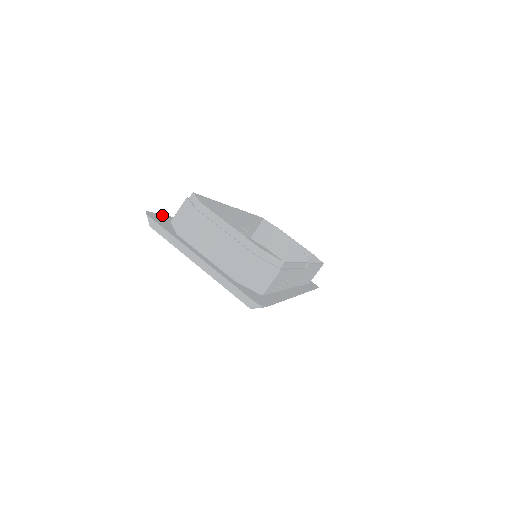
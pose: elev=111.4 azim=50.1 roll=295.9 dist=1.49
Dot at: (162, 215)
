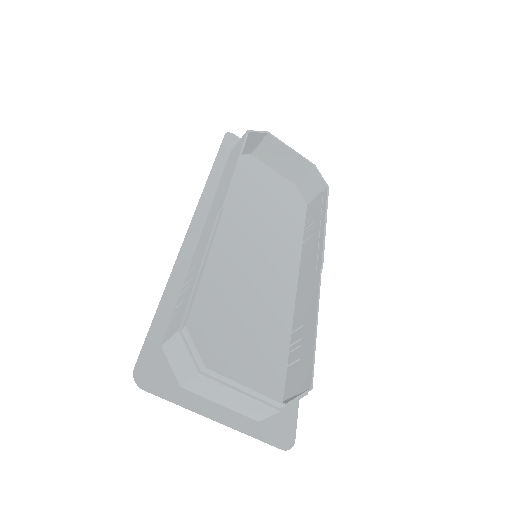
Dot at: (148, 339)
